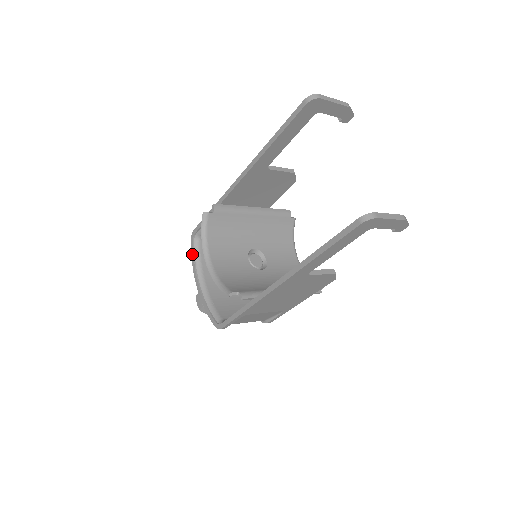
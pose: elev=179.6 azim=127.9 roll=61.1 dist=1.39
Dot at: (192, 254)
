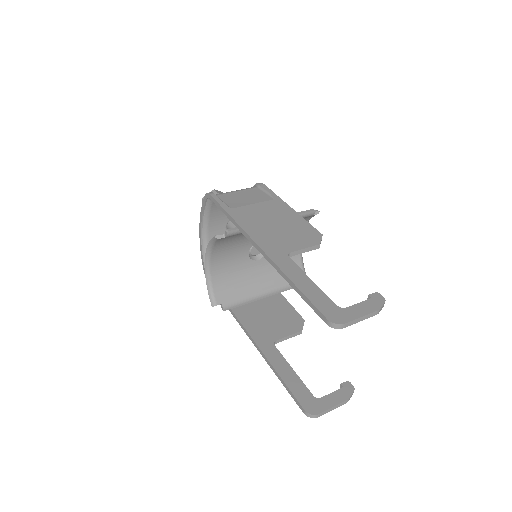
Dot at: (203, 205)
